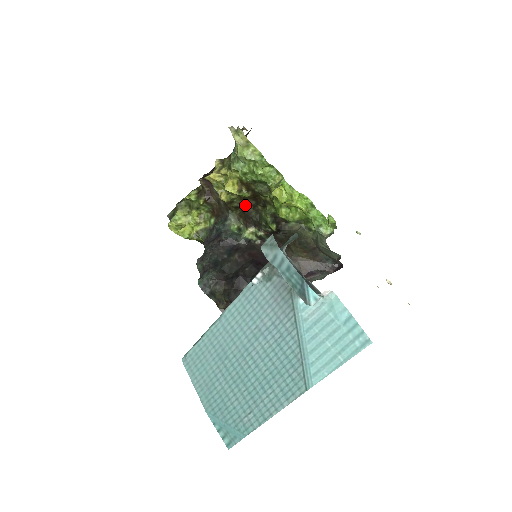
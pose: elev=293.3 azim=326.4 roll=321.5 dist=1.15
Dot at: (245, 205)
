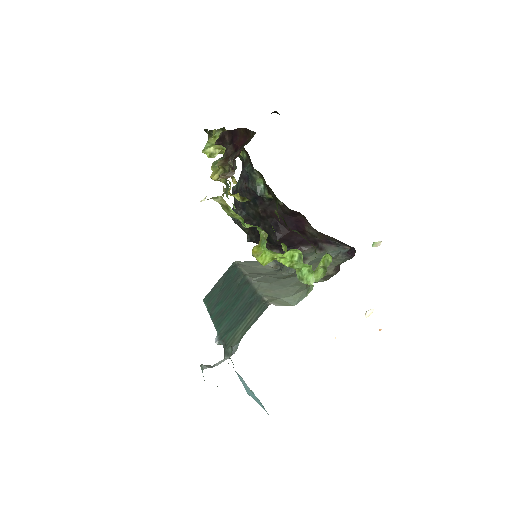
Dot at: occluded
